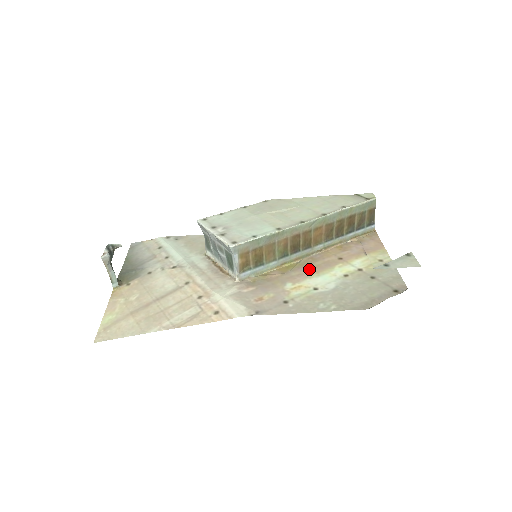
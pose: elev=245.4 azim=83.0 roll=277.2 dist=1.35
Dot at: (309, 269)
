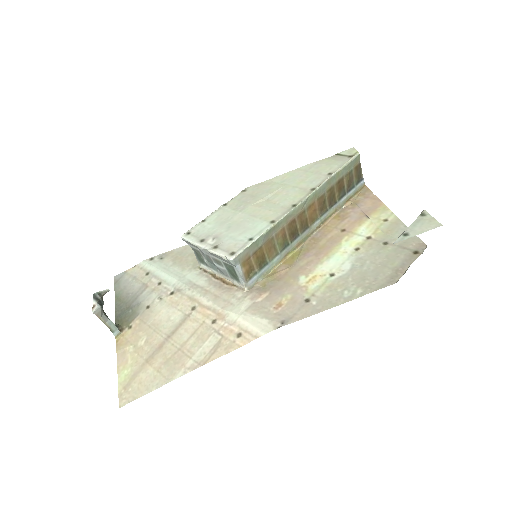
Dot at: (316, 253)
